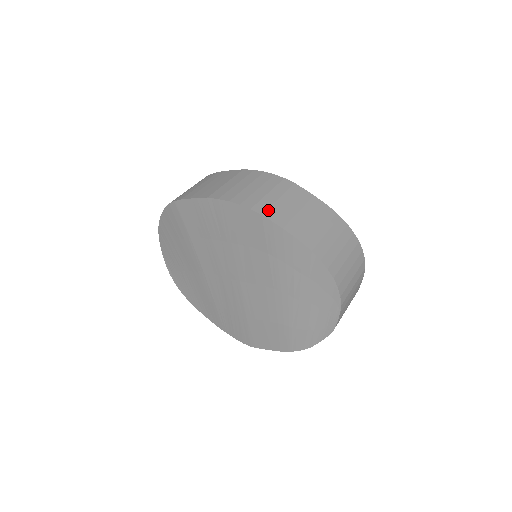
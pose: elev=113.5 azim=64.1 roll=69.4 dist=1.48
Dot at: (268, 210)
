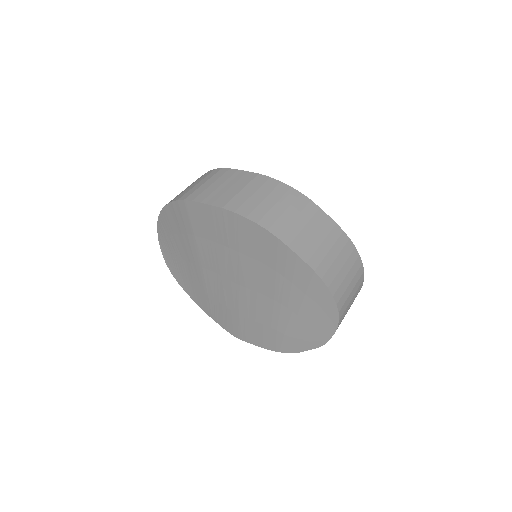
Dot at: (284, 233)
